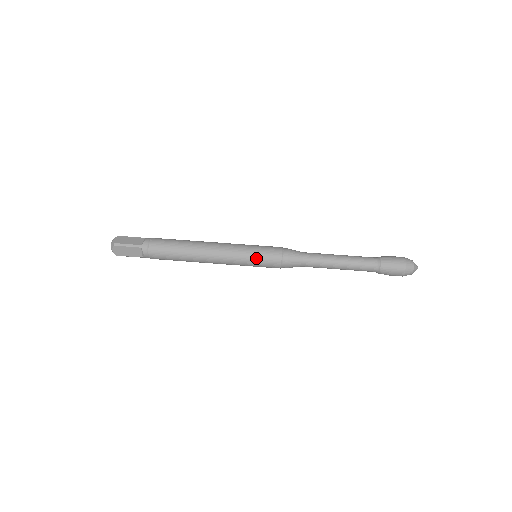
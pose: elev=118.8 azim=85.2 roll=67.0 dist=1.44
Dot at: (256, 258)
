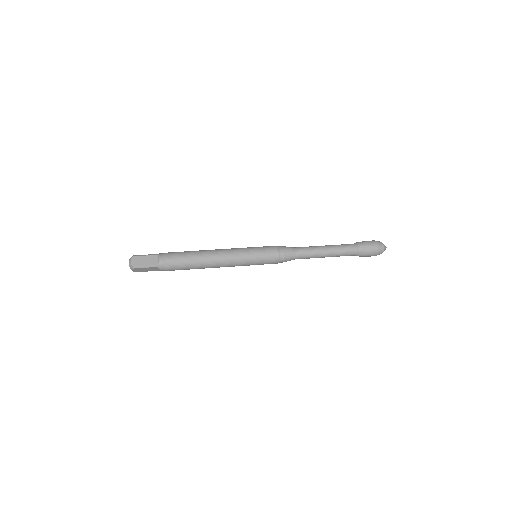
Dot at: (258, 262)
